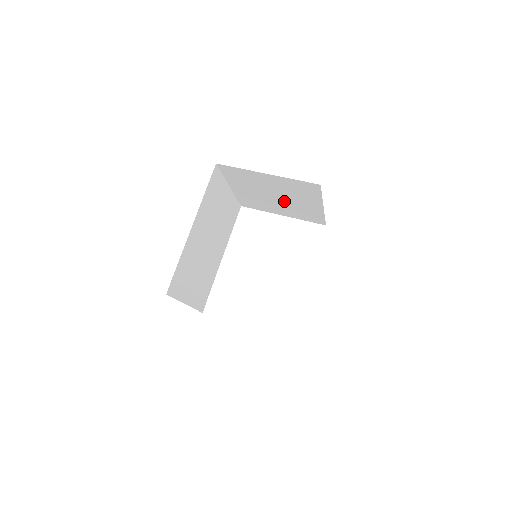
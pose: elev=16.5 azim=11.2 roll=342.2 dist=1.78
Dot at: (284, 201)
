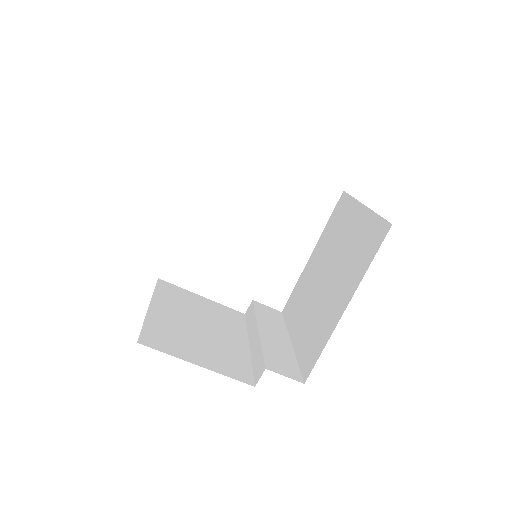
Dot at: occluded
